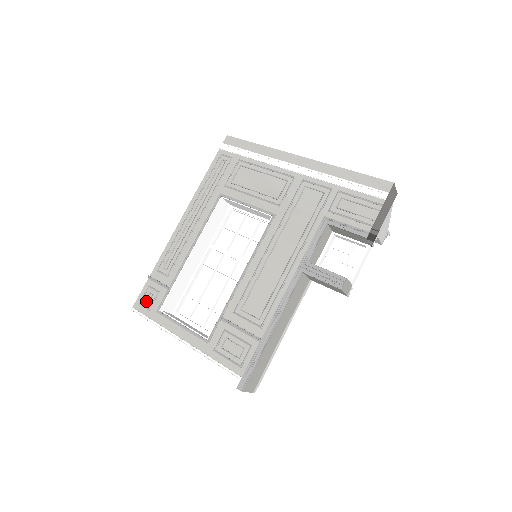
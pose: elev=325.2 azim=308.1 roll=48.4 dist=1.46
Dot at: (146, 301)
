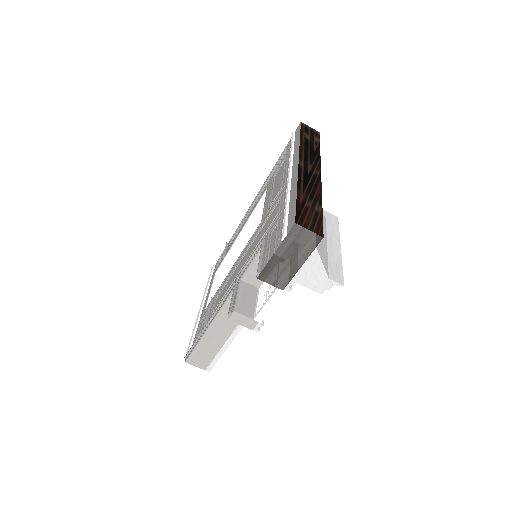
Dot at: (218, 262)
